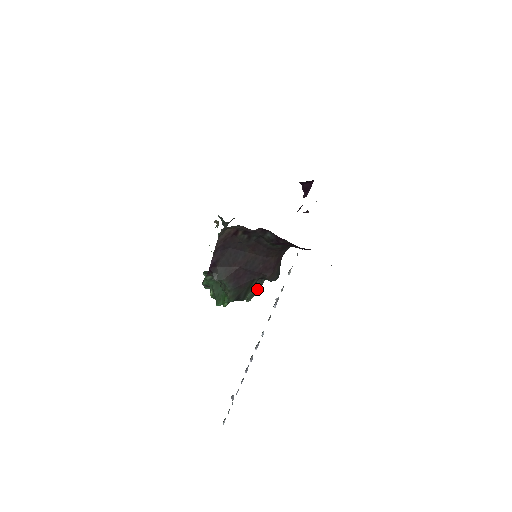
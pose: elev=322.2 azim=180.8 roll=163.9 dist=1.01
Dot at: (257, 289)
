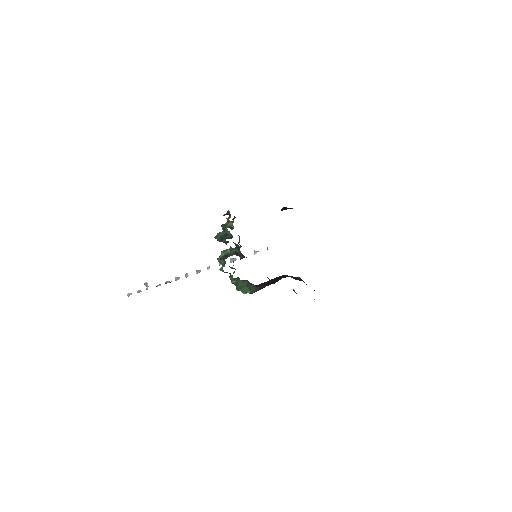
Dot at: occluded
